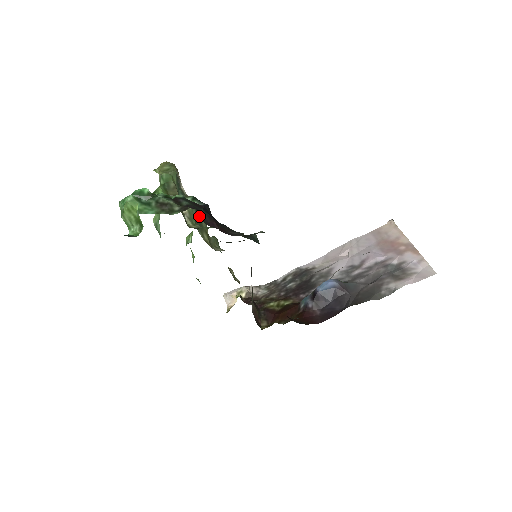
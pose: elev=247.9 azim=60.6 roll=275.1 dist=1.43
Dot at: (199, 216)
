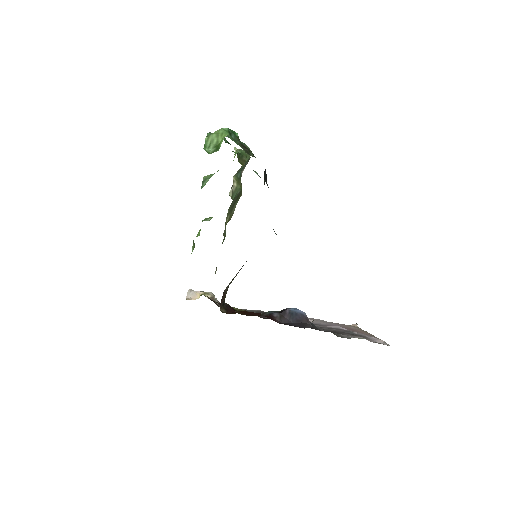
Dot at: (237, 201)
